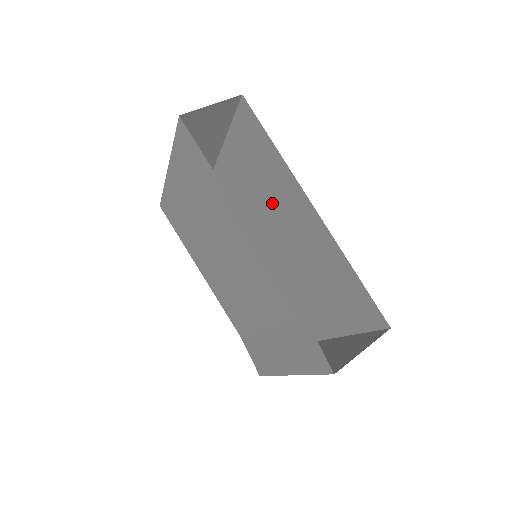
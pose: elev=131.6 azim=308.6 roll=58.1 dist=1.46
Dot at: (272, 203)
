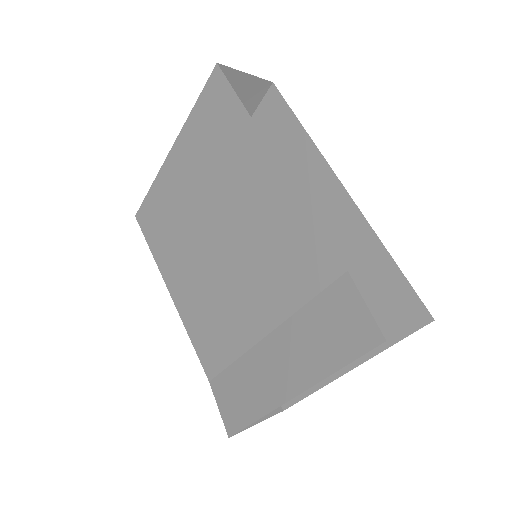
Dot at: occluded
